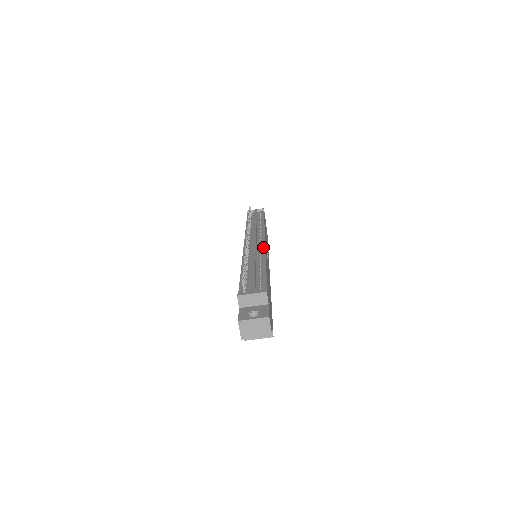
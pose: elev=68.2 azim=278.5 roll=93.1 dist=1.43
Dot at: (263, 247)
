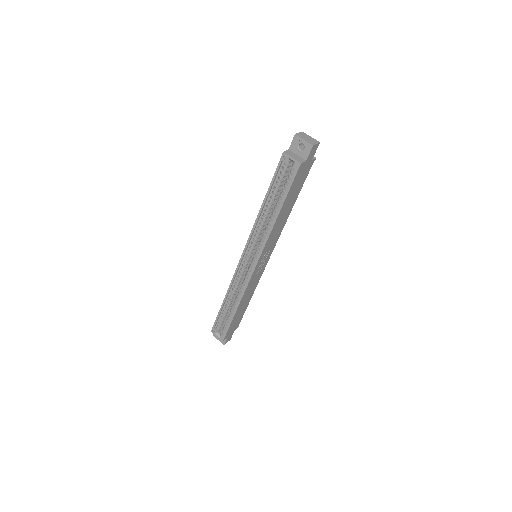
Dot at: occluded
